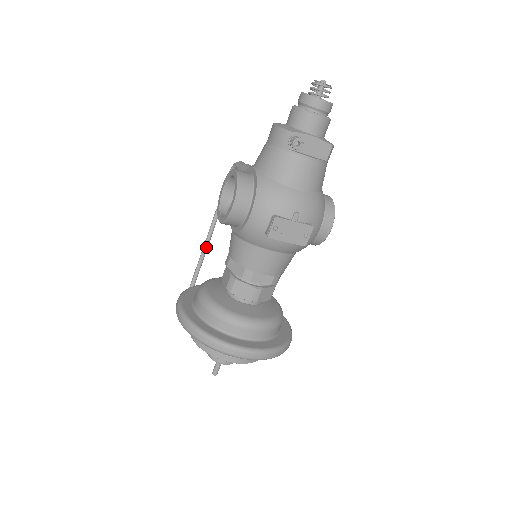
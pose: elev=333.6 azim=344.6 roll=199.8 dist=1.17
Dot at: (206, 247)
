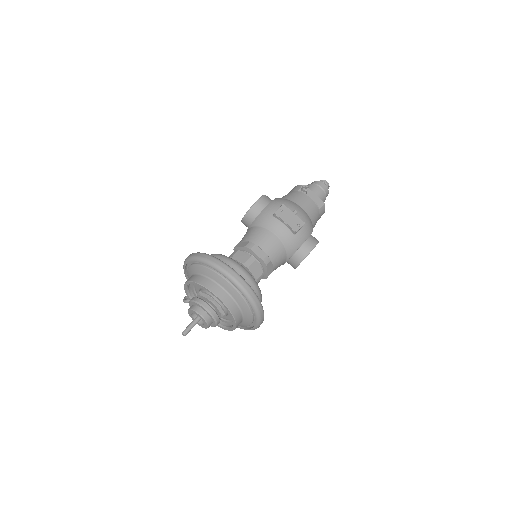
Dot at: occluded
